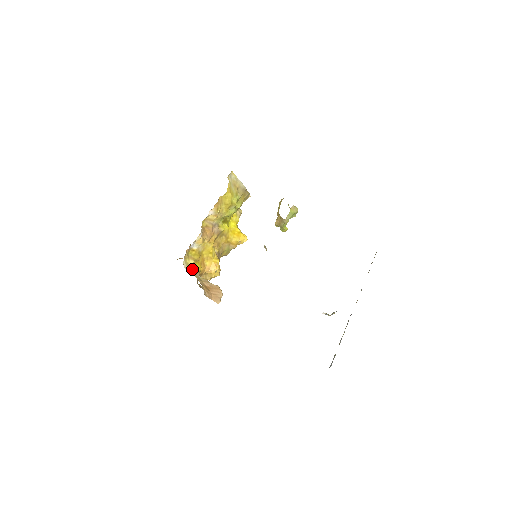
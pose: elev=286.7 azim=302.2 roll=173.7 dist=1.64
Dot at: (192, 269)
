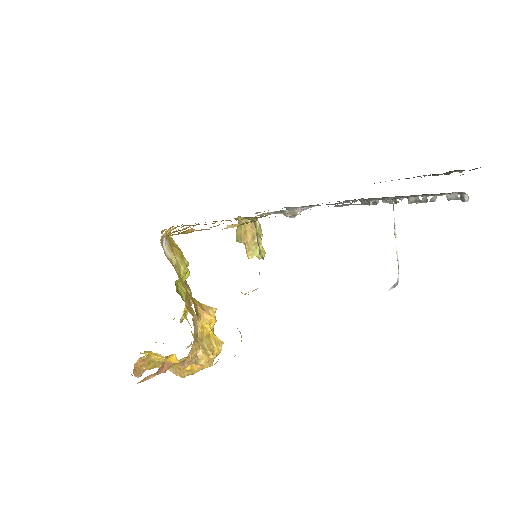
Dot at: occluded
